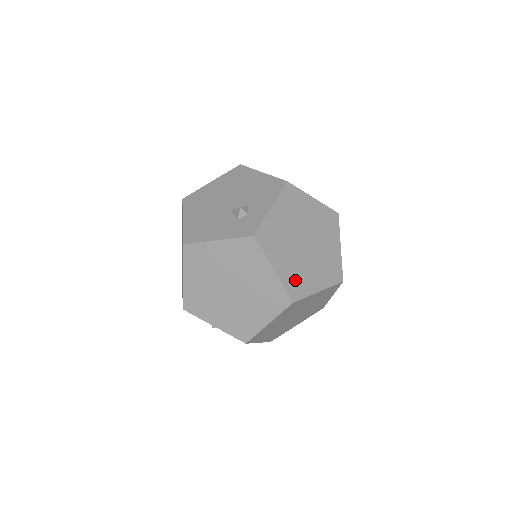
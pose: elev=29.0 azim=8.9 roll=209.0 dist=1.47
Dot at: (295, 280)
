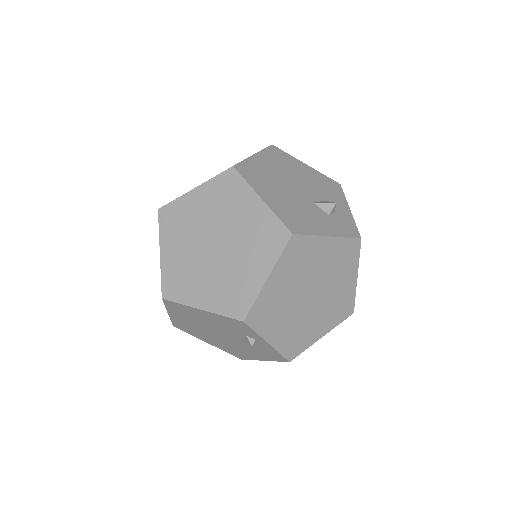
Dot at: occluded
